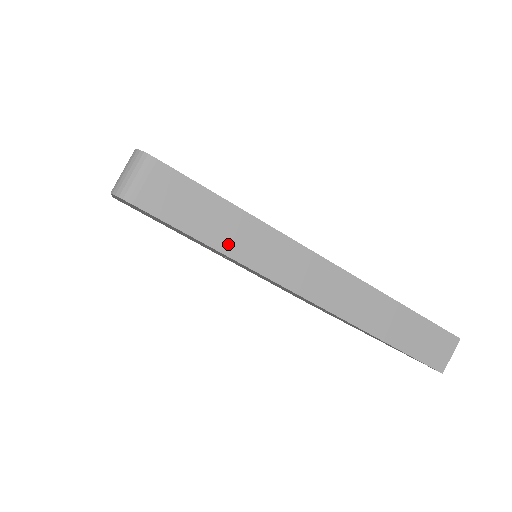
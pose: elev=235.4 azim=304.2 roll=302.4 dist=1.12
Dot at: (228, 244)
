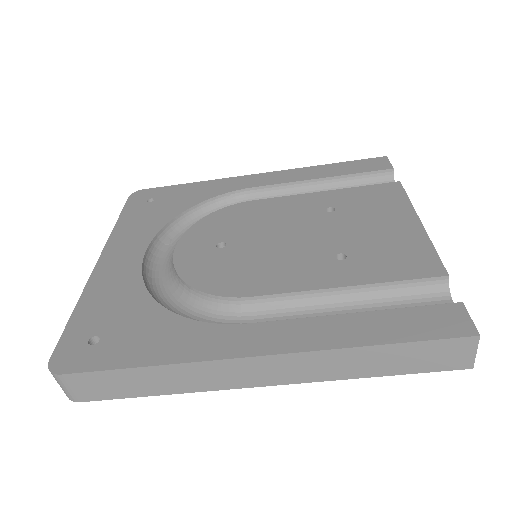
Dot at: (164, 388)
